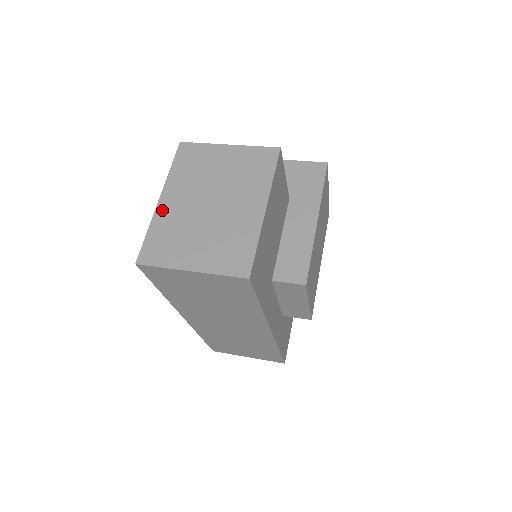
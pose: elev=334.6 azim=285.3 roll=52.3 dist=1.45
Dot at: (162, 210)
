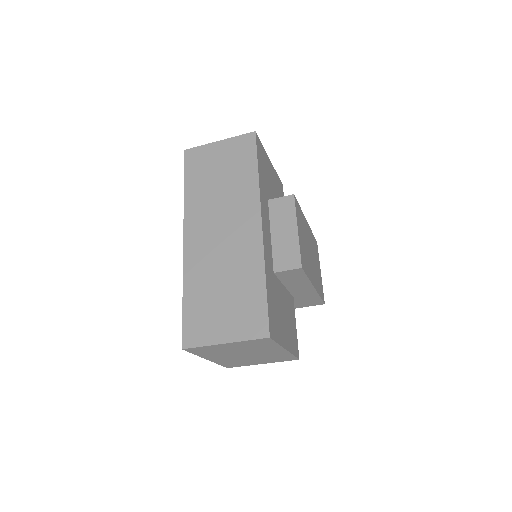
Dot at: occluded
